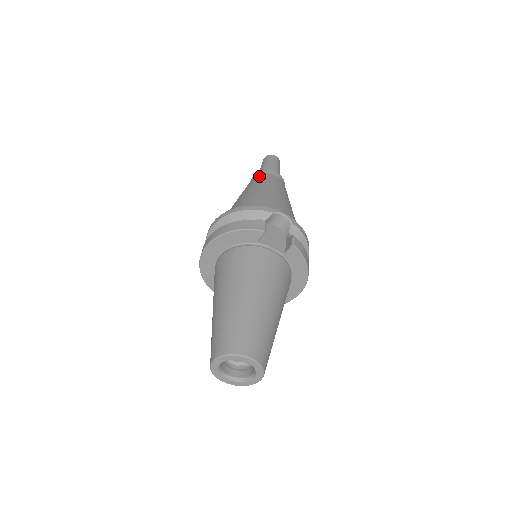
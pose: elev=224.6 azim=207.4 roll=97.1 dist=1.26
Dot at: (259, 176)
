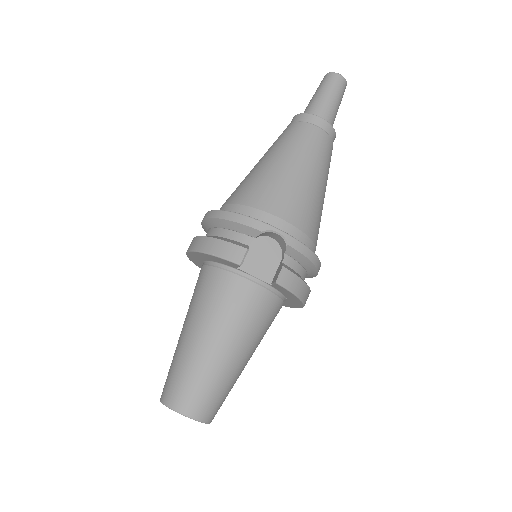
Dot at: (294, 127)
